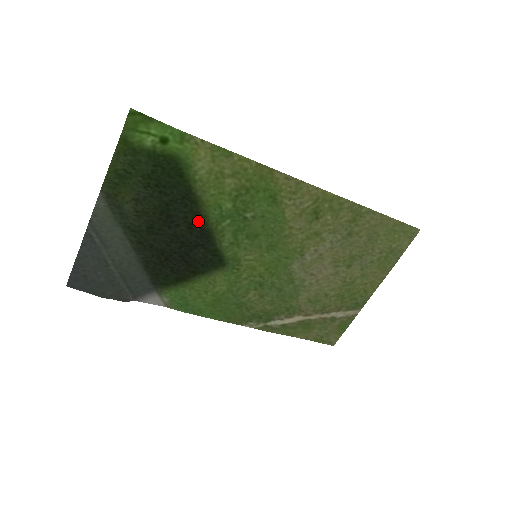
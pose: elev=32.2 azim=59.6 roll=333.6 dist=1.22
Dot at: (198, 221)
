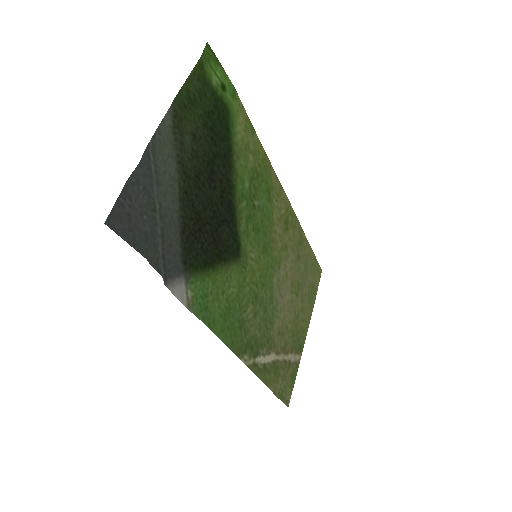
Dot at: (228, 191)
